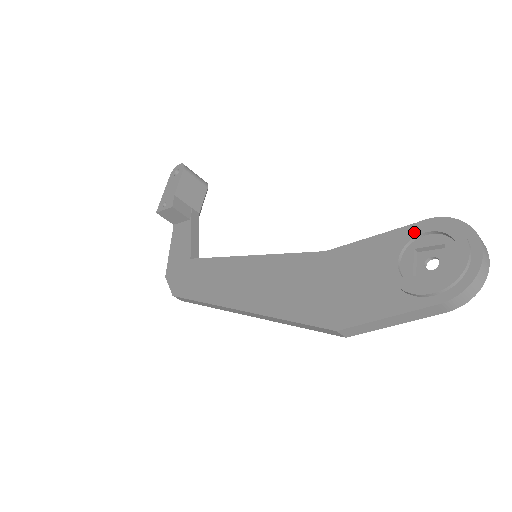
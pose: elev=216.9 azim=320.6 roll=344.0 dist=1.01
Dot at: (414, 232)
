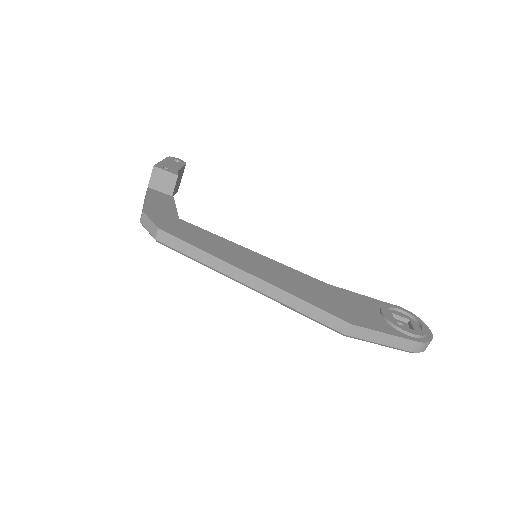
Dot at: (392, 305)
